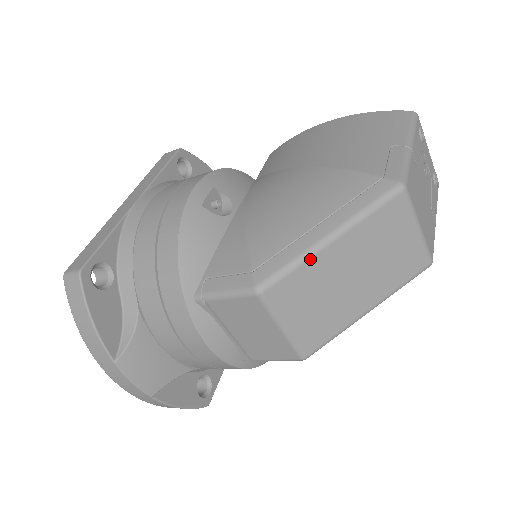
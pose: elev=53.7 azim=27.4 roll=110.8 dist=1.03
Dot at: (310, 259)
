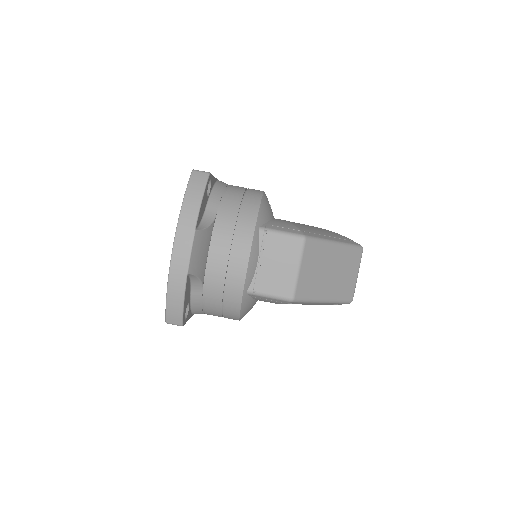
Dot at: (326, 244)
